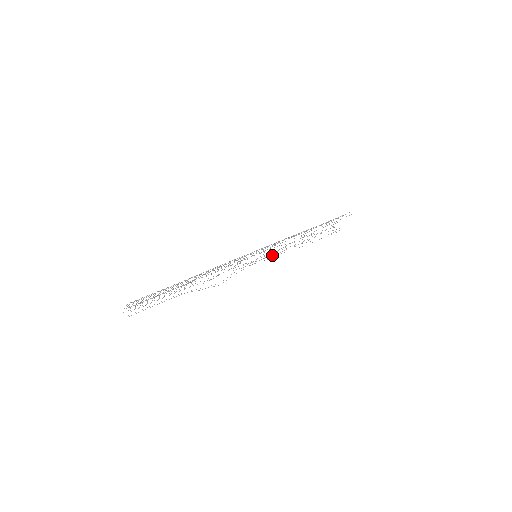
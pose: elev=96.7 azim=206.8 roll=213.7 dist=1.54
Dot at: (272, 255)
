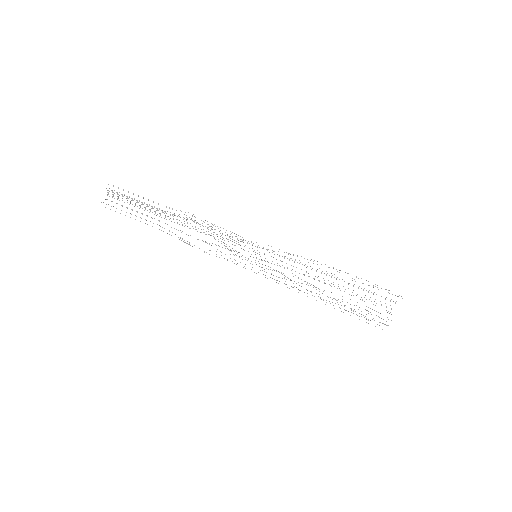
Dot at: occluded
